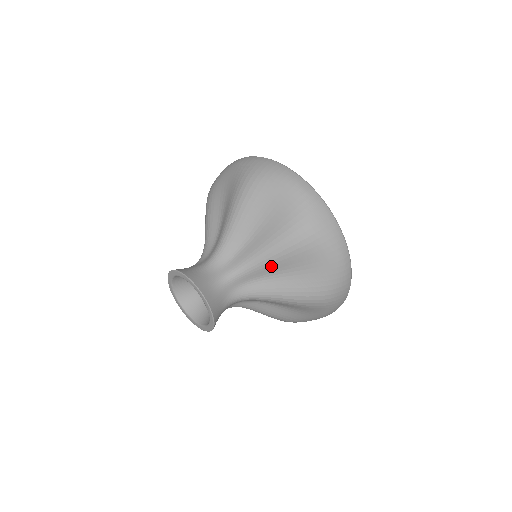
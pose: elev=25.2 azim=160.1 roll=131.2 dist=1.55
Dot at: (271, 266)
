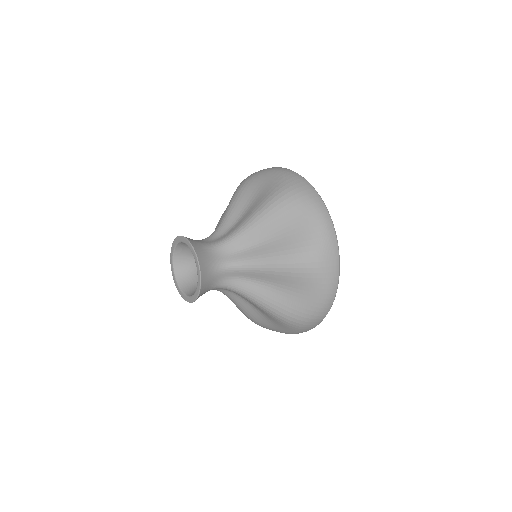
Dot at: (267, 275)
